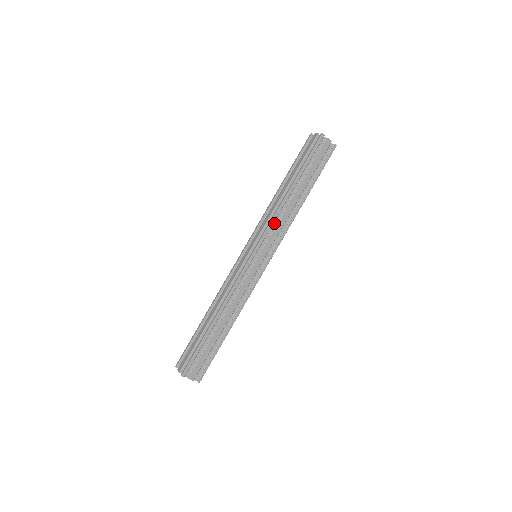
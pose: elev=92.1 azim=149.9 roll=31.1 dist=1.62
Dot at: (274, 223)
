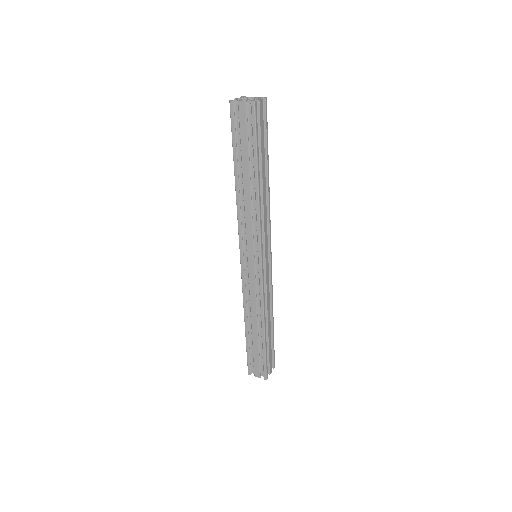
Dot at: (245, 221)
